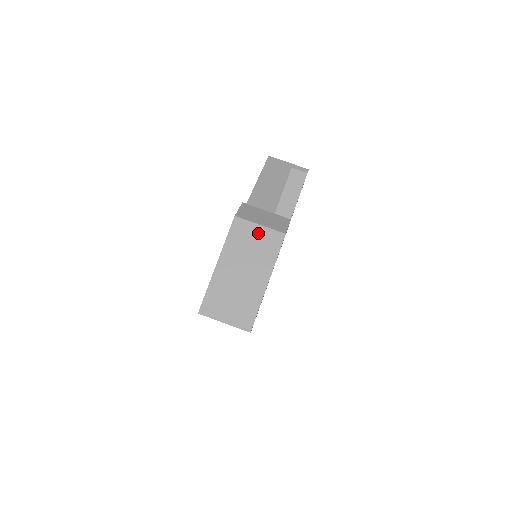
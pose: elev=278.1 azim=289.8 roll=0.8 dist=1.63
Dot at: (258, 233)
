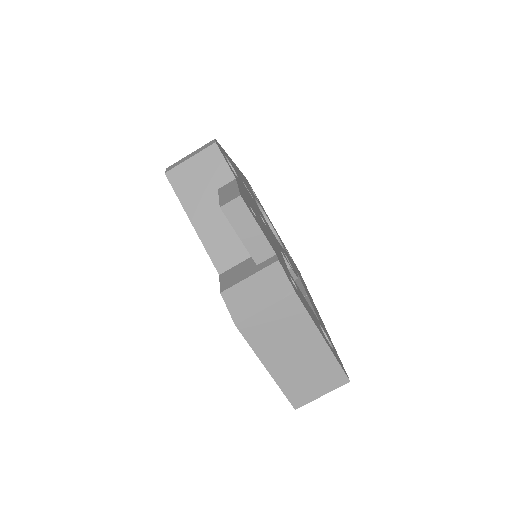
Dot at: (271, 316)
